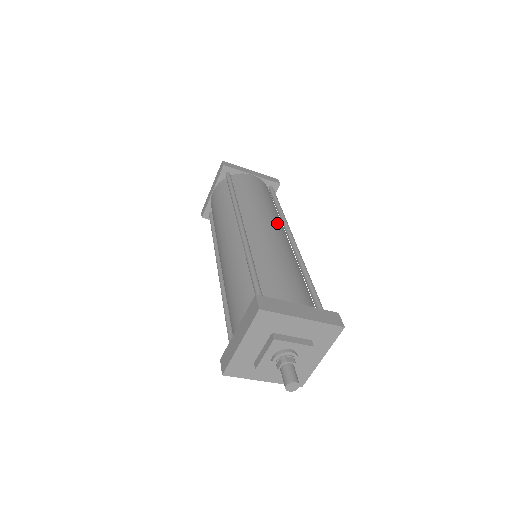
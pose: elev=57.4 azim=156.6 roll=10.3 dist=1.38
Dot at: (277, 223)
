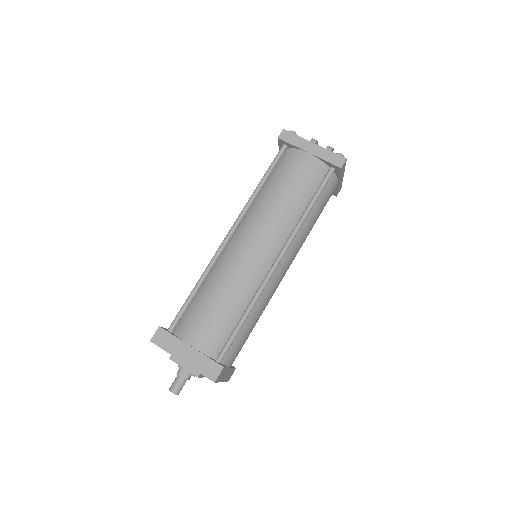
Dot at: (270, 239)
